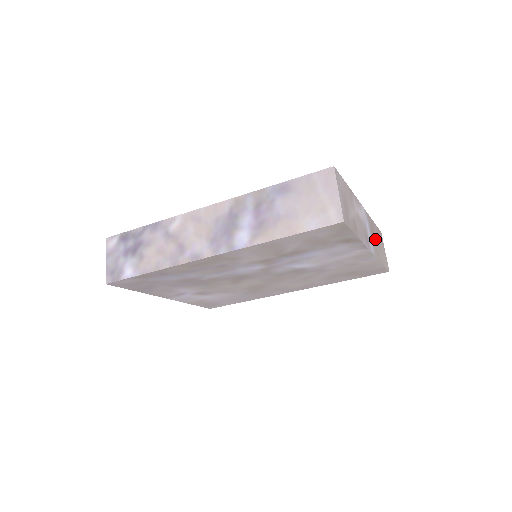
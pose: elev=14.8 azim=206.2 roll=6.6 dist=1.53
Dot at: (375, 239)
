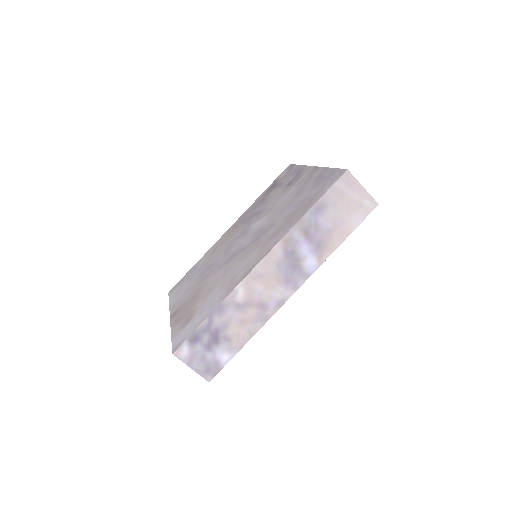
Dot at: occluded
